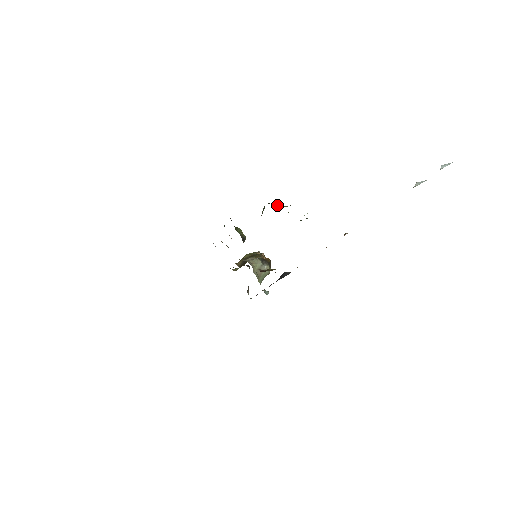
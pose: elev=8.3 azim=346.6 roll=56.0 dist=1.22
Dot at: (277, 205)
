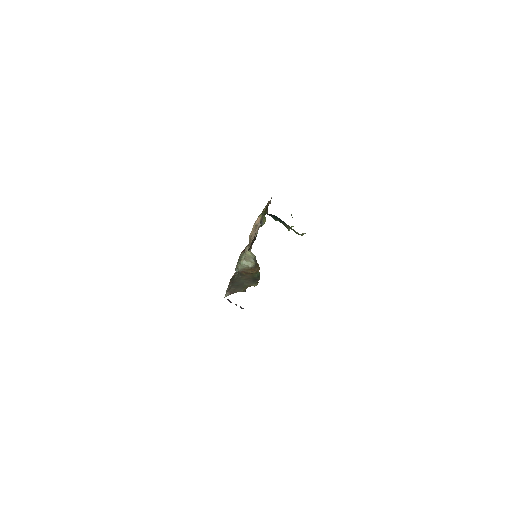
Dot at: occluded
